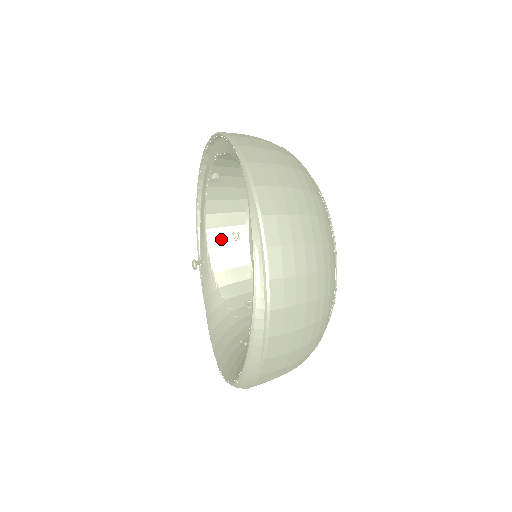
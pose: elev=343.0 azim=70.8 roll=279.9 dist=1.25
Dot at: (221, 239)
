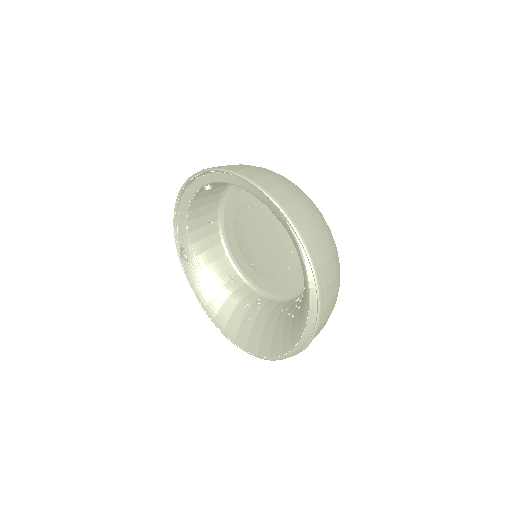
Dot at: (199, 227)
